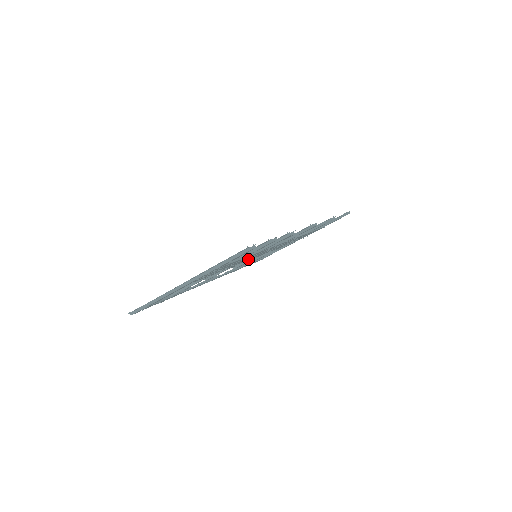
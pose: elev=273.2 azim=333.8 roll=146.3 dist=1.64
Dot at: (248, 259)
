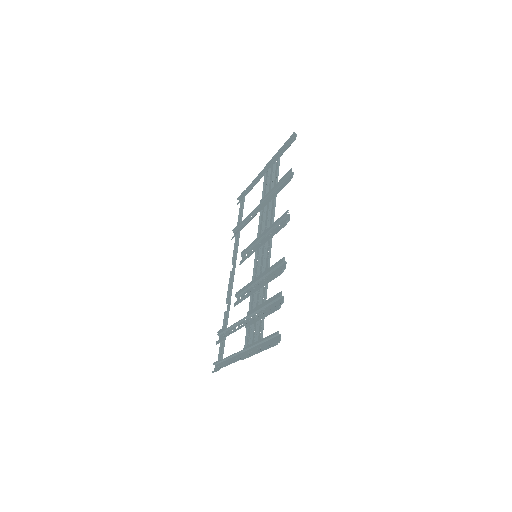
Dot at: occluded
